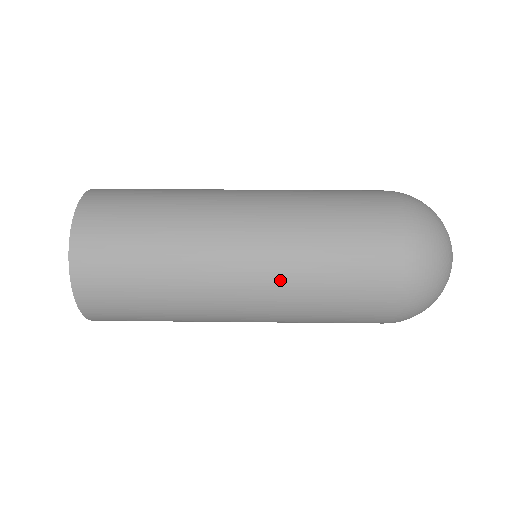
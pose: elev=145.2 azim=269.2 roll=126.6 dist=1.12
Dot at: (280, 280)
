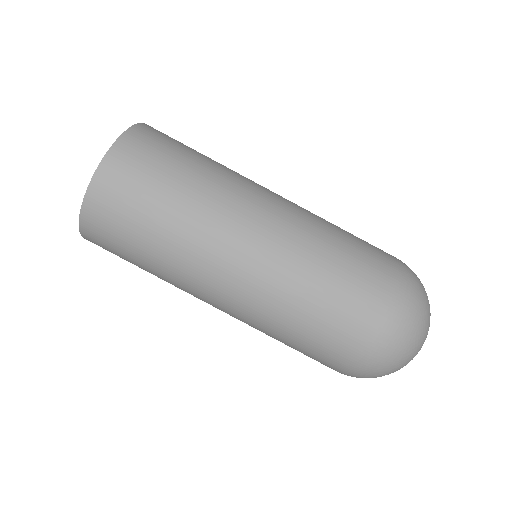
Dot at: (266, 291)
